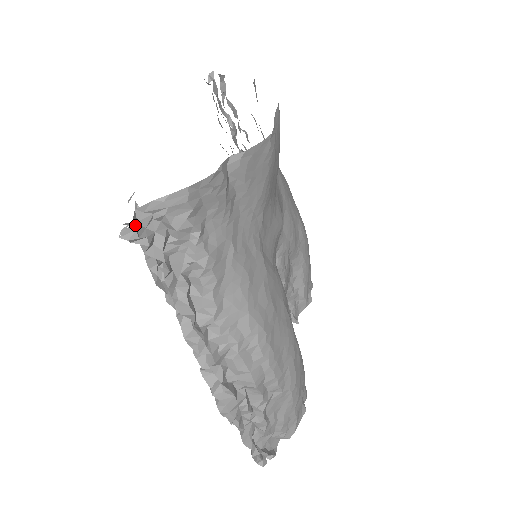
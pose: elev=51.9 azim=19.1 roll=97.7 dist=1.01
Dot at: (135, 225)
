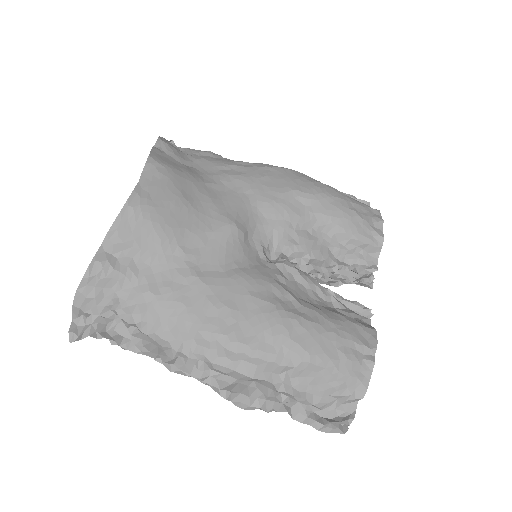
Dot at: (73, 330)
